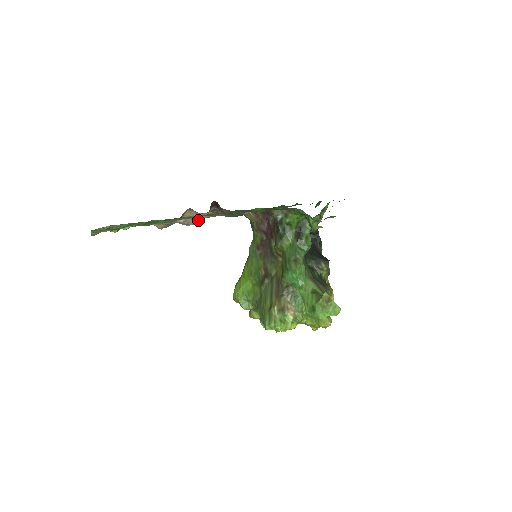
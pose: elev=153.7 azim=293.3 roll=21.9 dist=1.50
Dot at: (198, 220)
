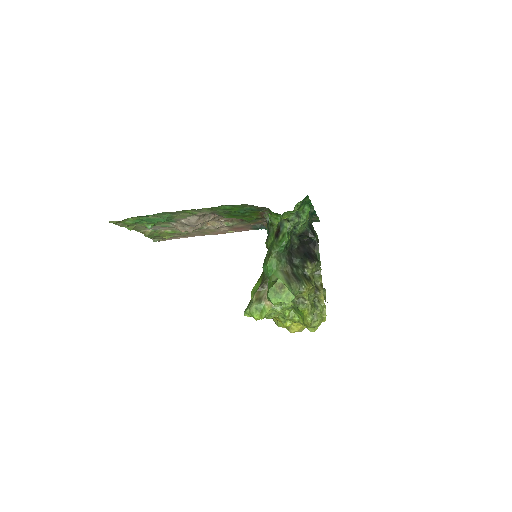
Dot at: (194, 220)
